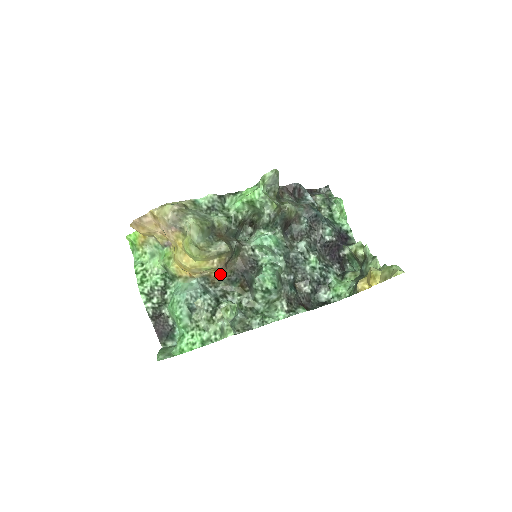
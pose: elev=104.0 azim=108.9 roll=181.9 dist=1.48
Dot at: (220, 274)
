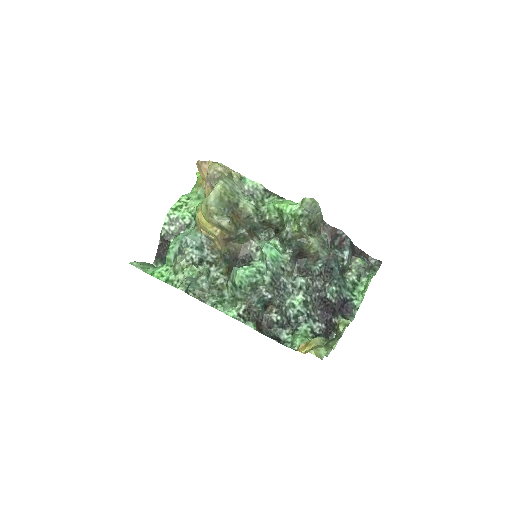
Dot at: (220, 246)
